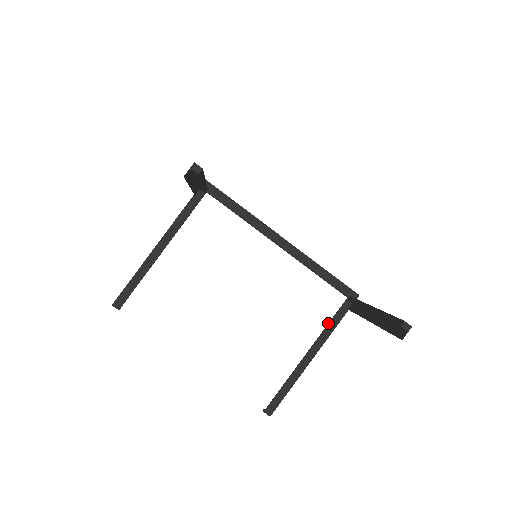
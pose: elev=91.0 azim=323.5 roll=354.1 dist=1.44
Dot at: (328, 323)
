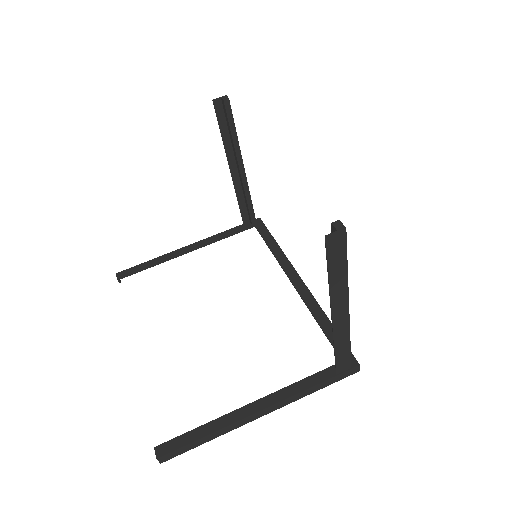
Dot at: (302, 379)
